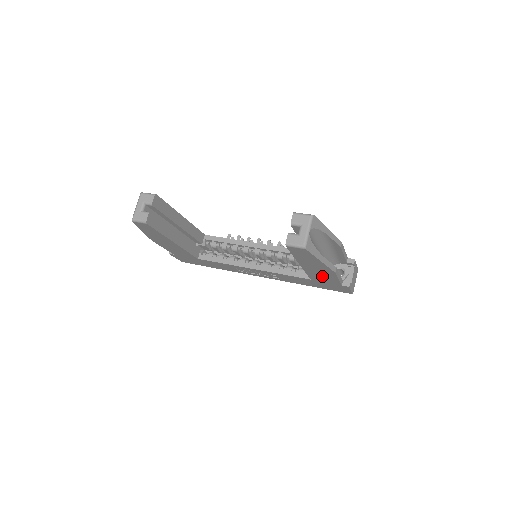
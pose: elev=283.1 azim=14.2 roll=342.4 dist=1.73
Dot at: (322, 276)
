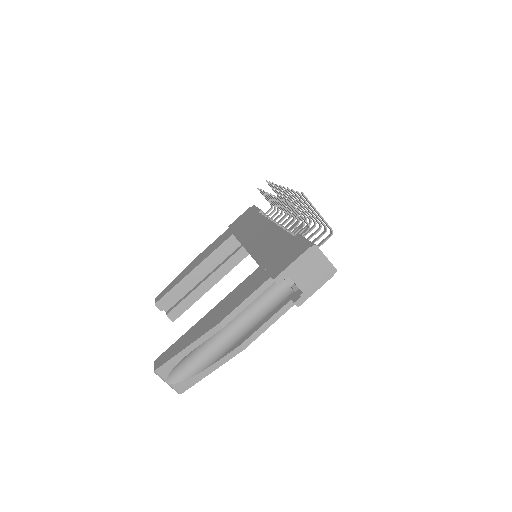
Dot at: occluded
